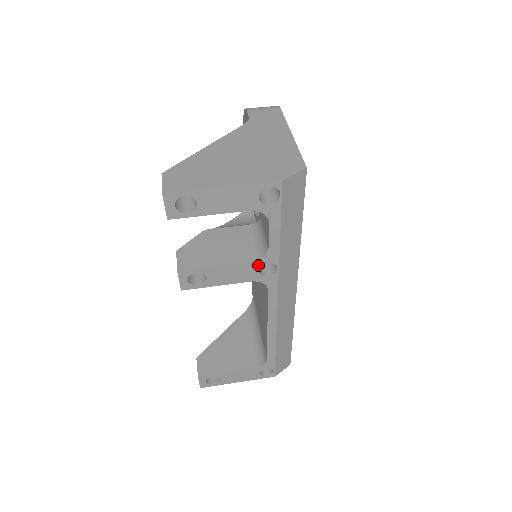
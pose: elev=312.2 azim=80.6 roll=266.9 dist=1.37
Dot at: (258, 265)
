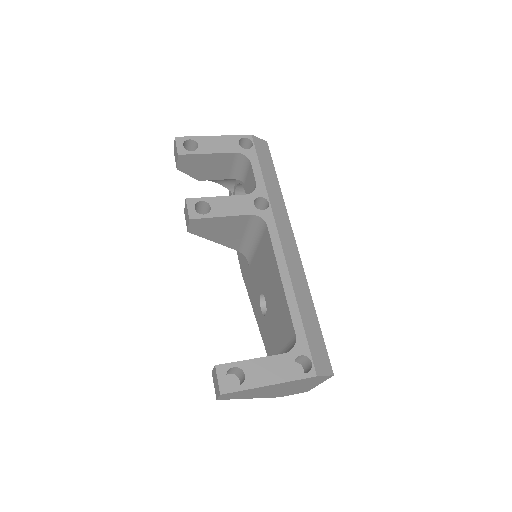
Dot at: (252, 198)
